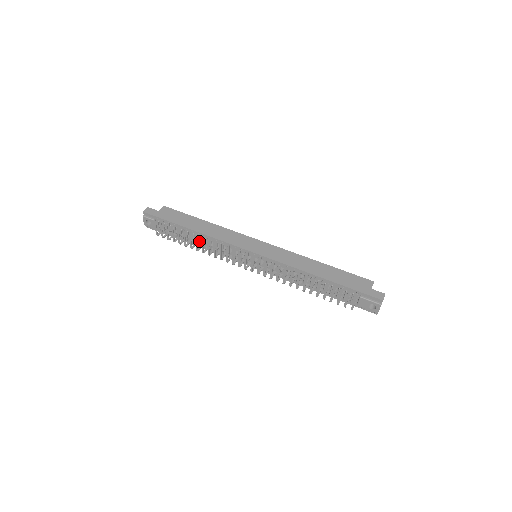
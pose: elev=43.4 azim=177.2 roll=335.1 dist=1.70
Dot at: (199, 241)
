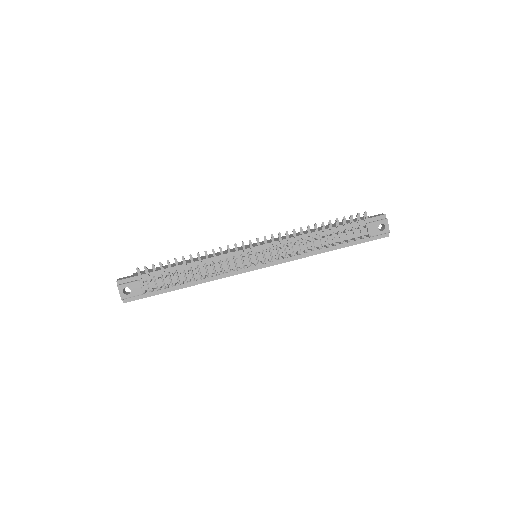
Dot at: occluded
